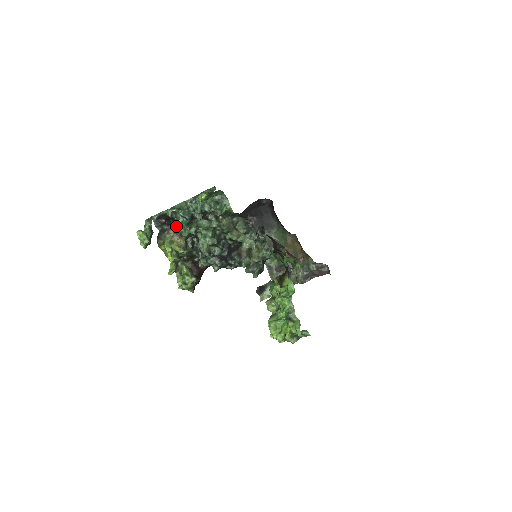
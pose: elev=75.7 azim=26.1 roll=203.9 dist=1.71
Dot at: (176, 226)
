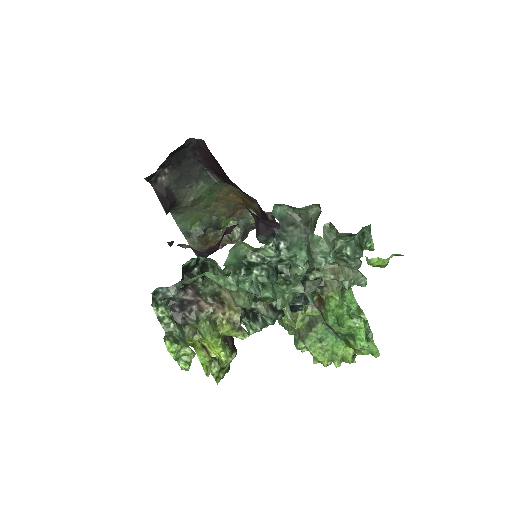
Dot at: (195, 283)
